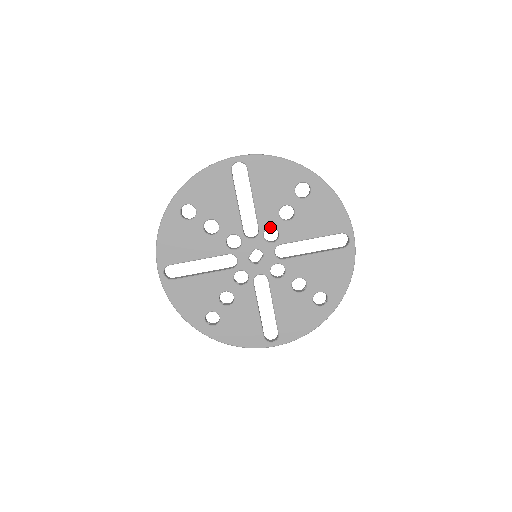
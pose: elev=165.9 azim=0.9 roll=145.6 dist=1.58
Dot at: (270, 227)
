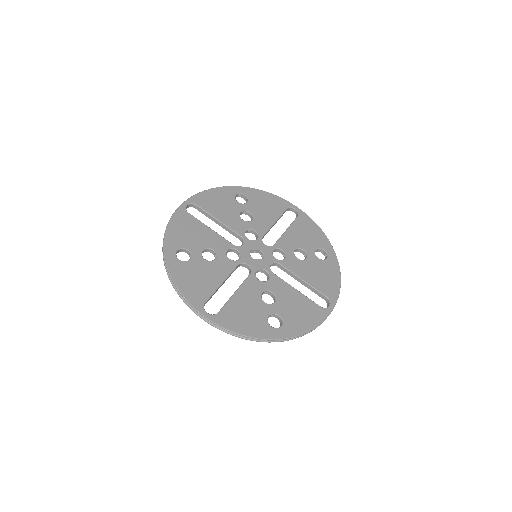
Dot at: (283, 250)
